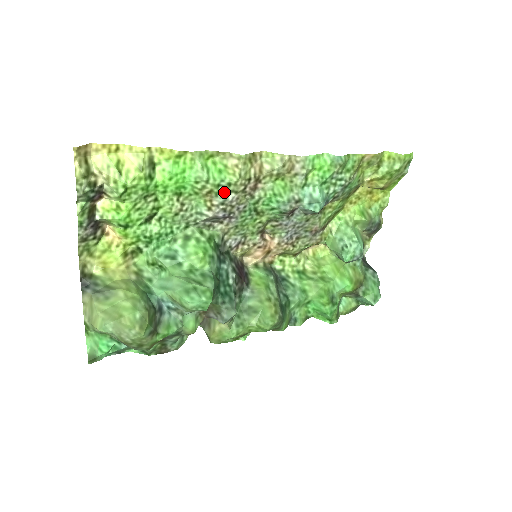
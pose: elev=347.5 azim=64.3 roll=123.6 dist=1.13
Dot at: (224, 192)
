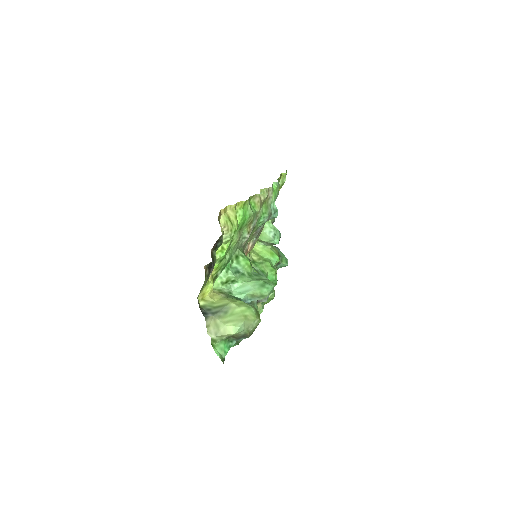
Dot at: (254, 219)
